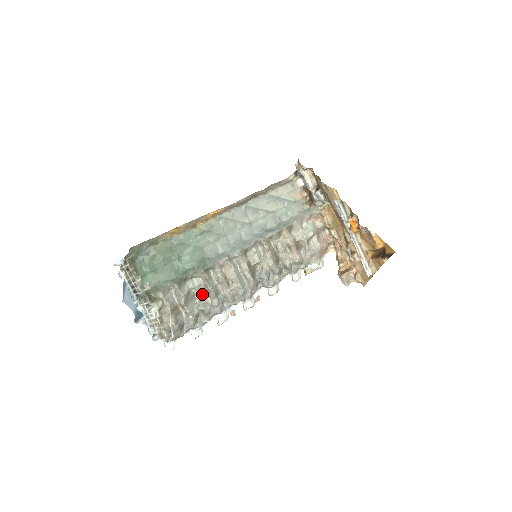
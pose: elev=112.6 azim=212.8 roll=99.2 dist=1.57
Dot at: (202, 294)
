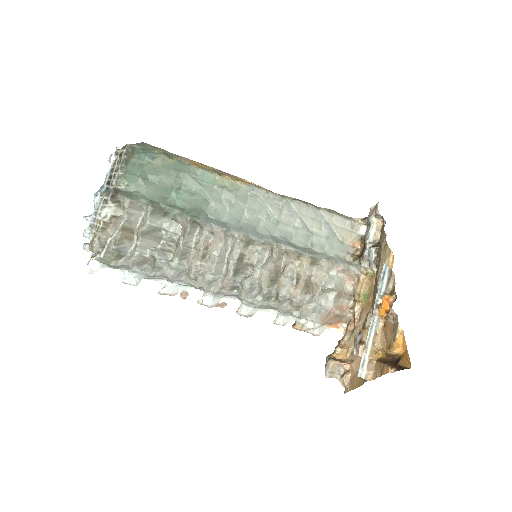
Dot at: (170, 245)
